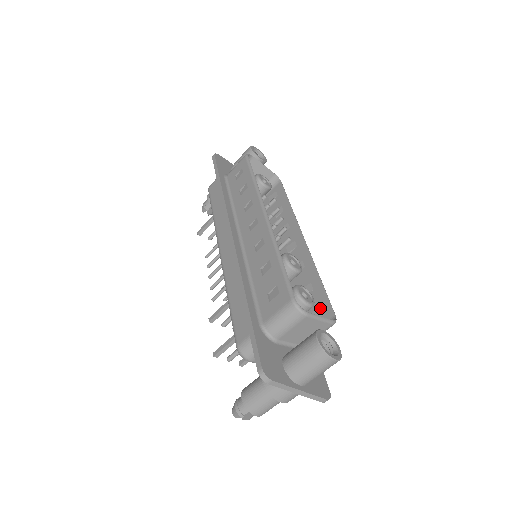
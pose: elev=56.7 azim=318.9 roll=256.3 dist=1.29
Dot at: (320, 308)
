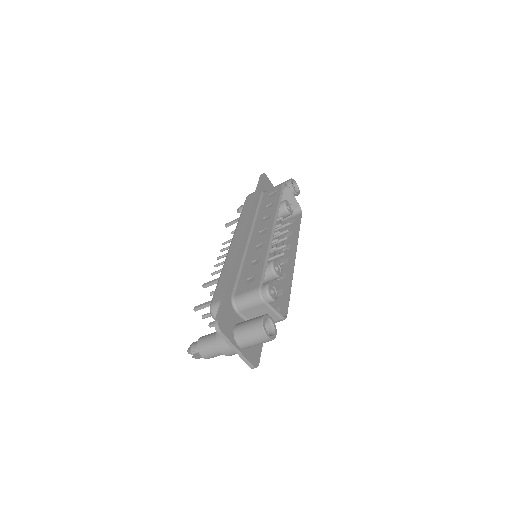
Dot at: (280, 307)
